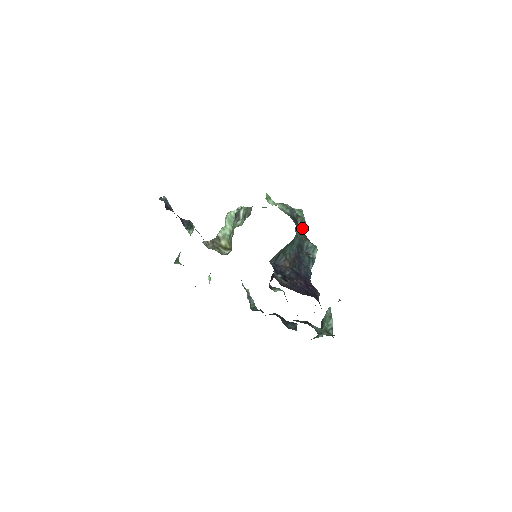
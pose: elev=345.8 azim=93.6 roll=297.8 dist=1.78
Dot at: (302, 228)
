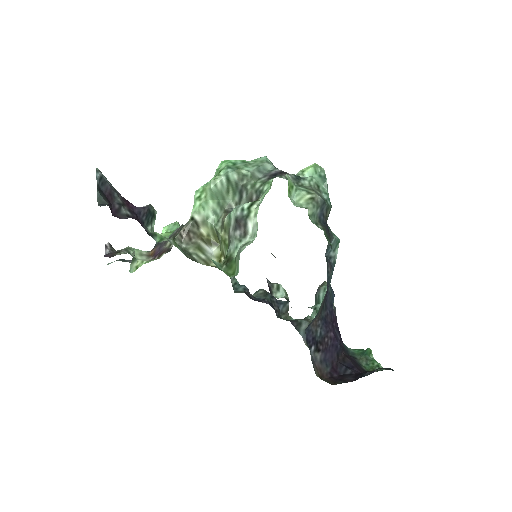
Dot at: occluded
